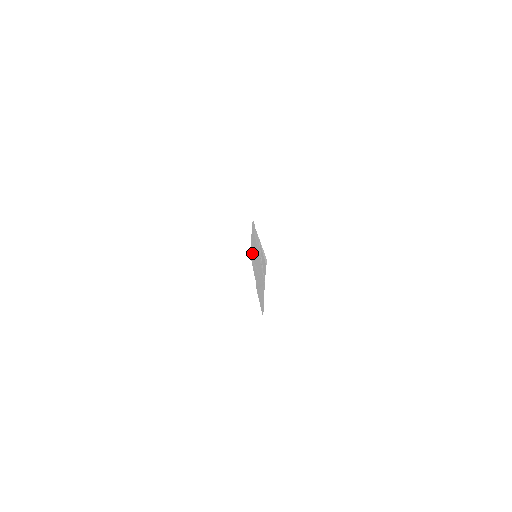
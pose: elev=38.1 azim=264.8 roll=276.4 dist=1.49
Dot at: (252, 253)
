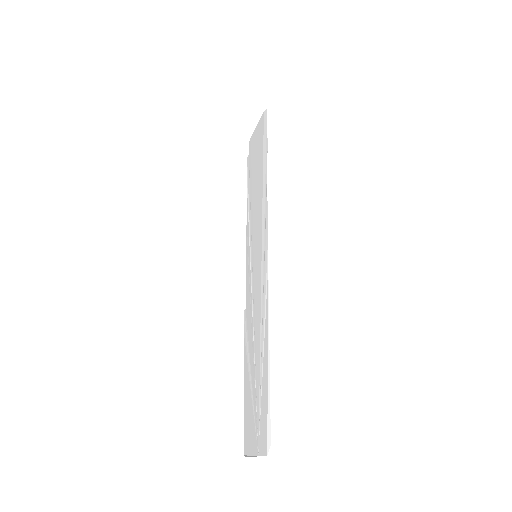
Dot at: (251, 186)
